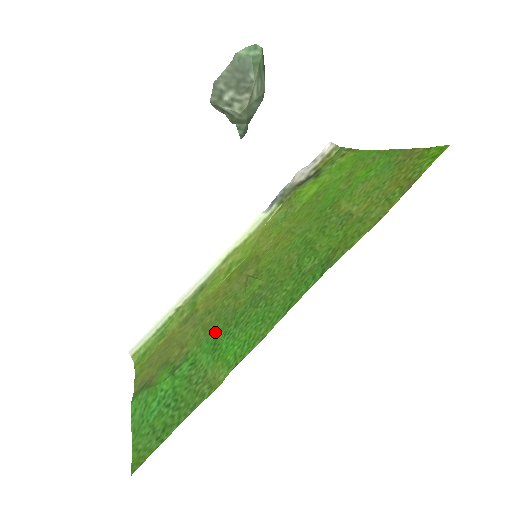
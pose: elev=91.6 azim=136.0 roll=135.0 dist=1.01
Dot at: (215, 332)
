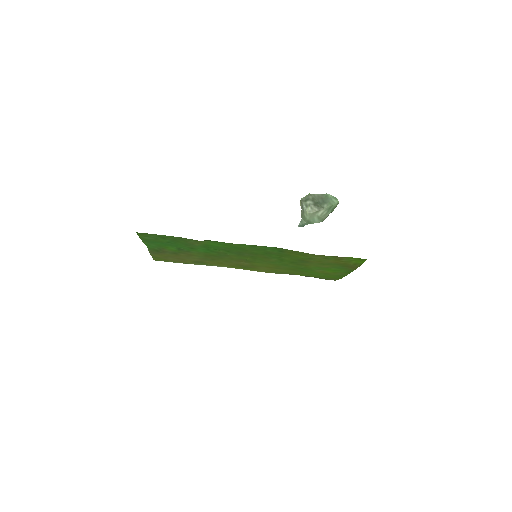
Dot at: (211, 252)
